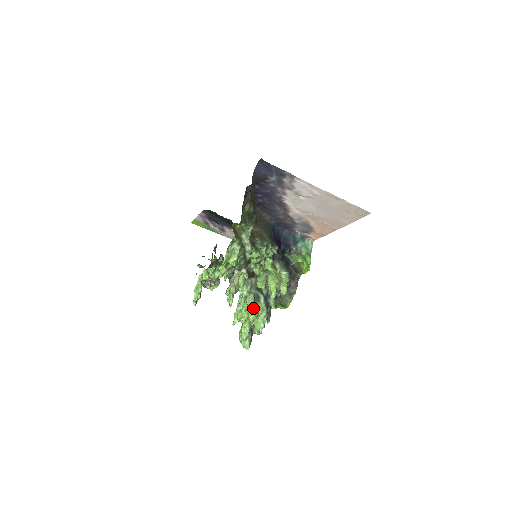
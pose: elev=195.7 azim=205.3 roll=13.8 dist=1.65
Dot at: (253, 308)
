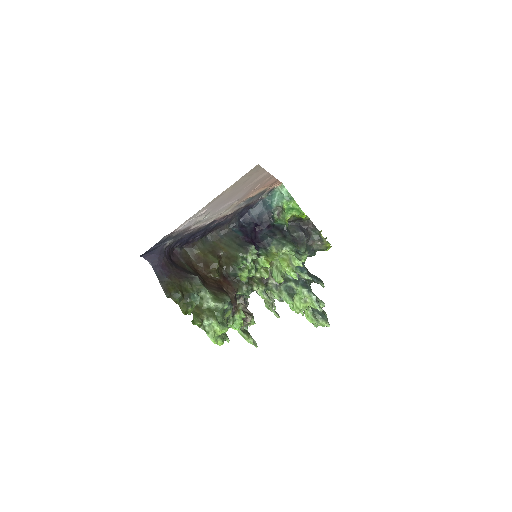
Dot at: (296, 298)
